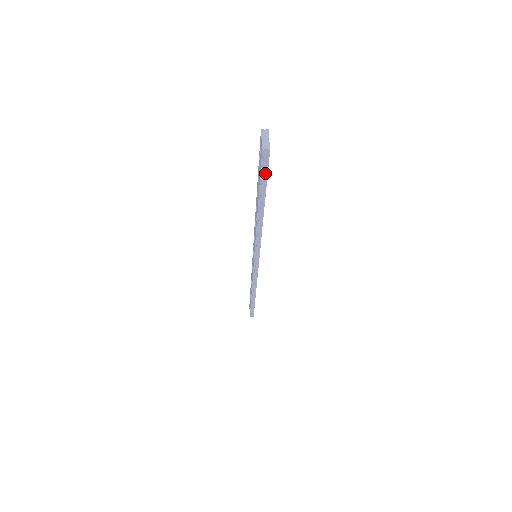
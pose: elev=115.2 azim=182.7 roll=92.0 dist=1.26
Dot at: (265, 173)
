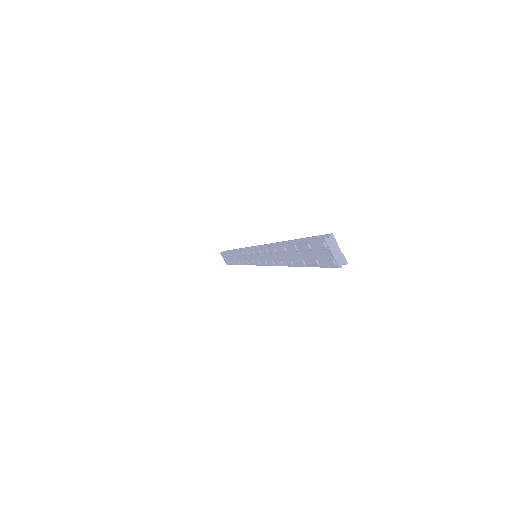
Dot at: occluded
